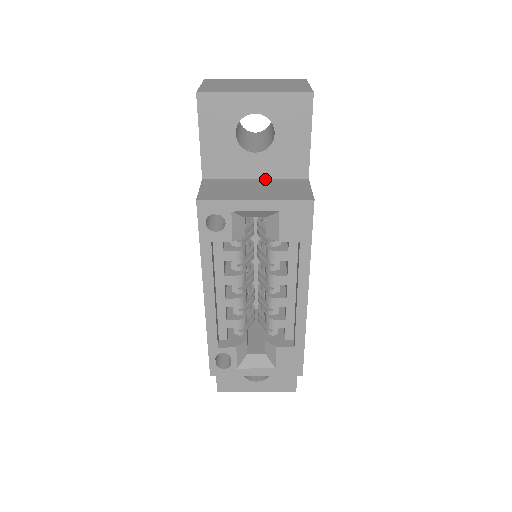
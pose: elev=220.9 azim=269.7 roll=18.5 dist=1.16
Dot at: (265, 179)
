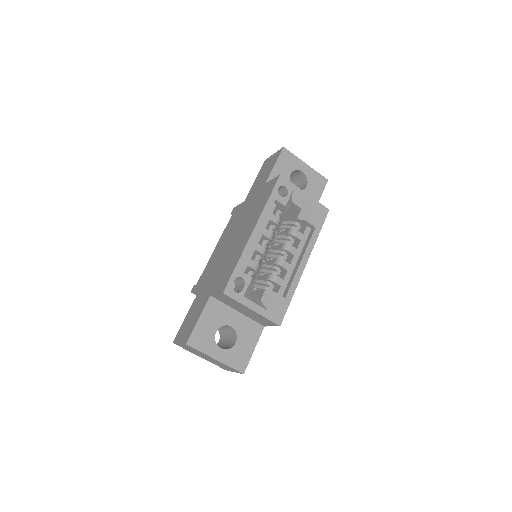
Dot at: occluded
